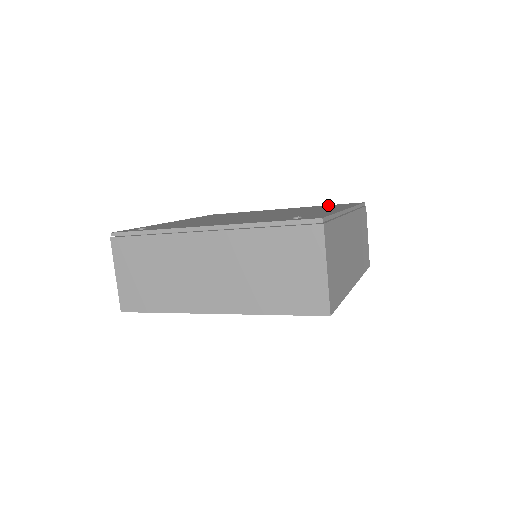
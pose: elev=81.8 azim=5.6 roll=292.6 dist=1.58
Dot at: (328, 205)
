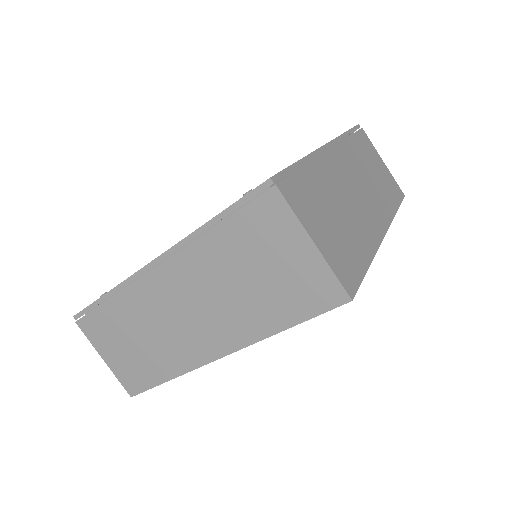
Dot at: occluded
